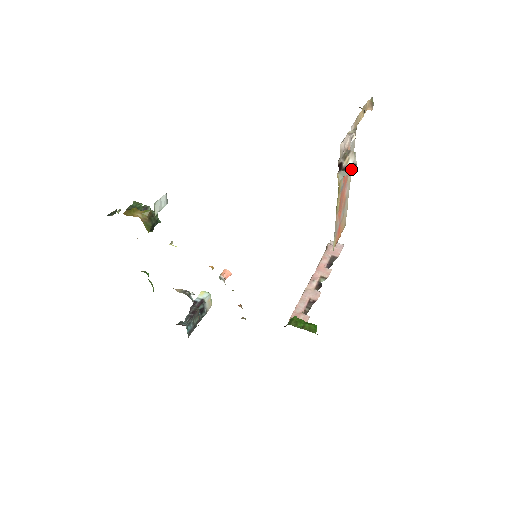
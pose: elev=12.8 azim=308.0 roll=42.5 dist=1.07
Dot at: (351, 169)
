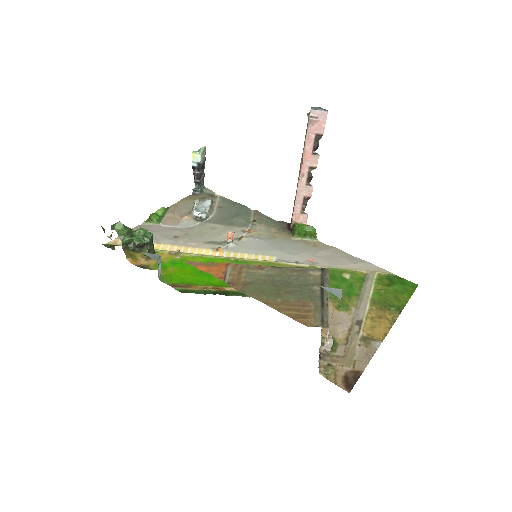
Dot at: (329, 344)
